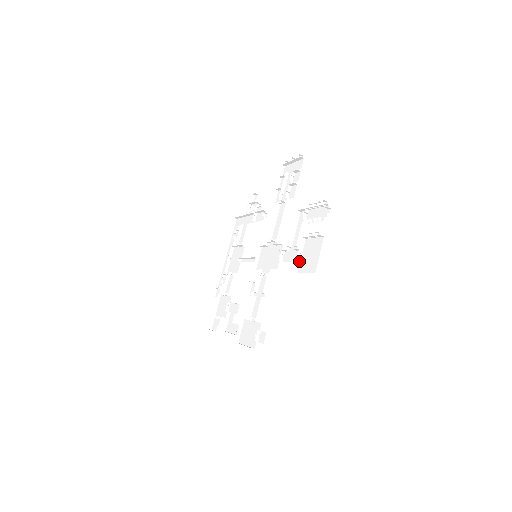
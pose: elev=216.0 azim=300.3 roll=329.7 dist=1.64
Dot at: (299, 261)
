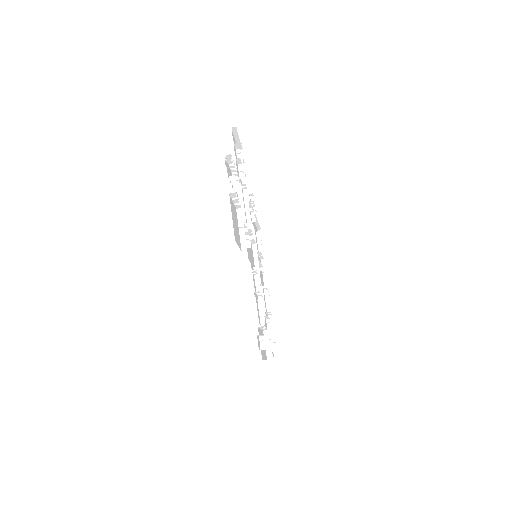
Dot at: (244, 236)
